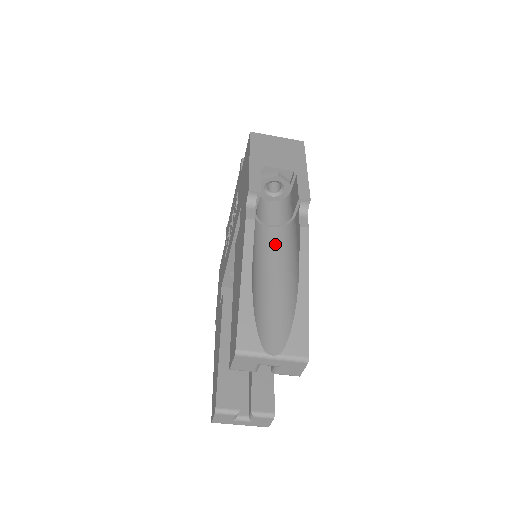
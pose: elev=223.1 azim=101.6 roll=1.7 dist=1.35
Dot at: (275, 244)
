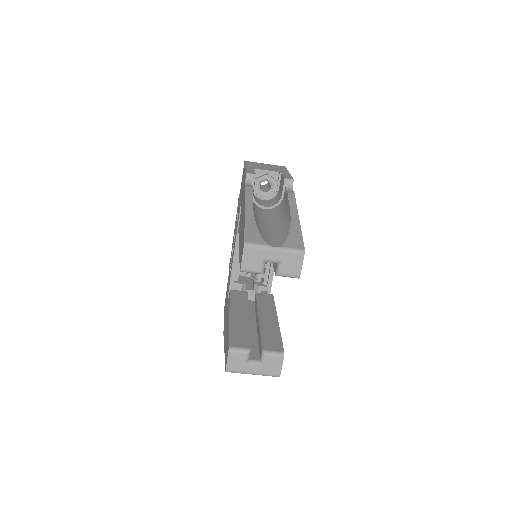
Dot at: (270, 214)
